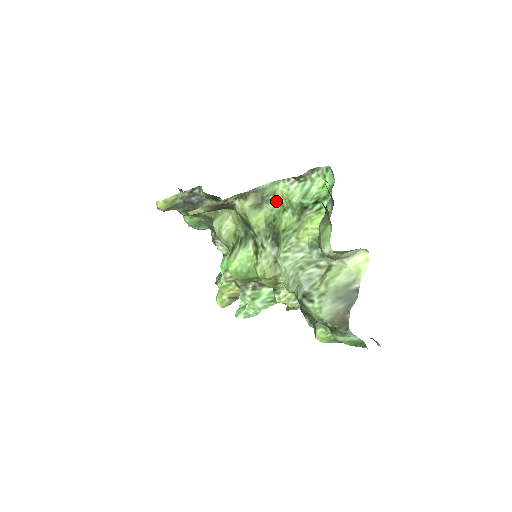
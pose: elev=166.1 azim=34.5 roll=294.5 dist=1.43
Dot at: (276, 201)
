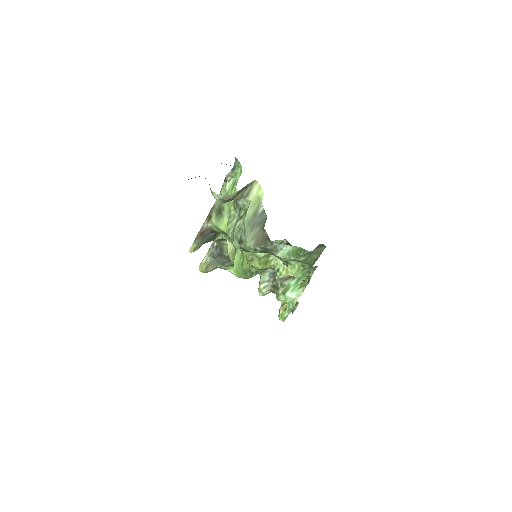
Dot at: (227, 205)
